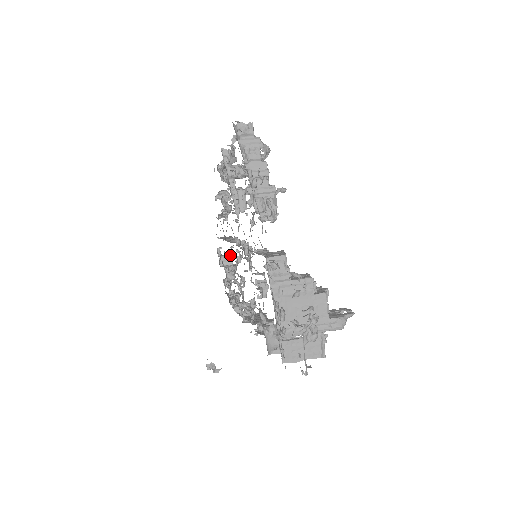
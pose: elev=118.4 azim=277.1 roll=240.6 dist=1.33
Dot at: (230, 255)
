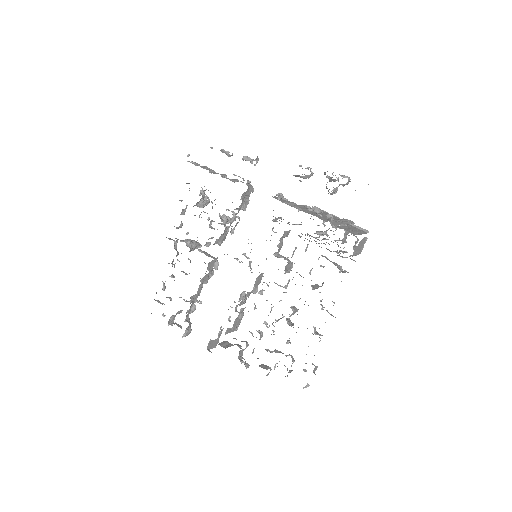
Dot at: (224, 341)
